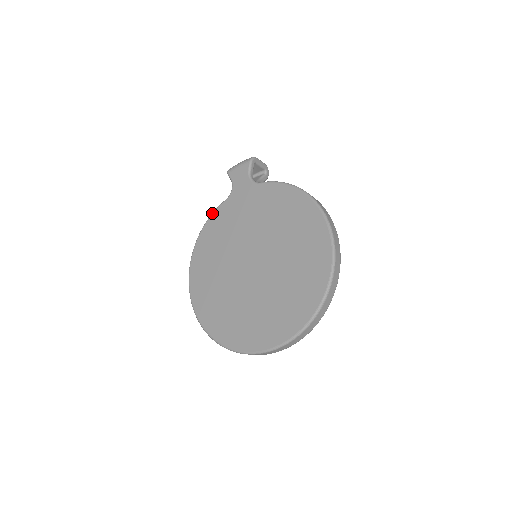
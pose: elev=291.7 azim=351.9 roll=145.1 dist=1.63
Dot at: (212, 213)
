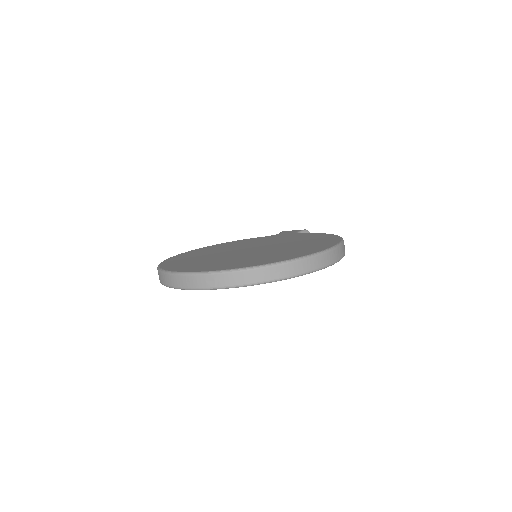
Dot at: (246, 239)
